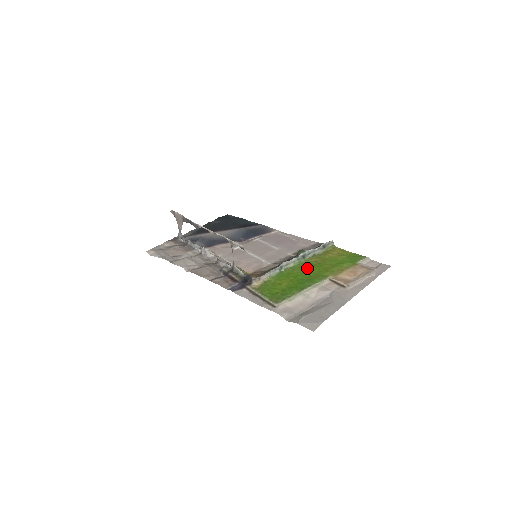
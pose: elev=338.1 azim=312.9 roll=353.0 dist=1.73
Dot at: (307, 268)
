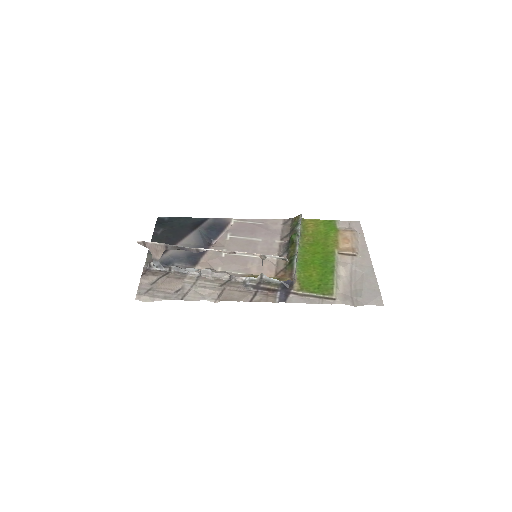
Dot at: (311, 250)
